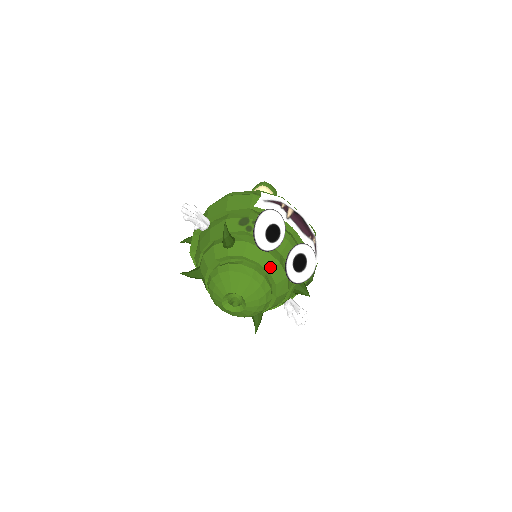
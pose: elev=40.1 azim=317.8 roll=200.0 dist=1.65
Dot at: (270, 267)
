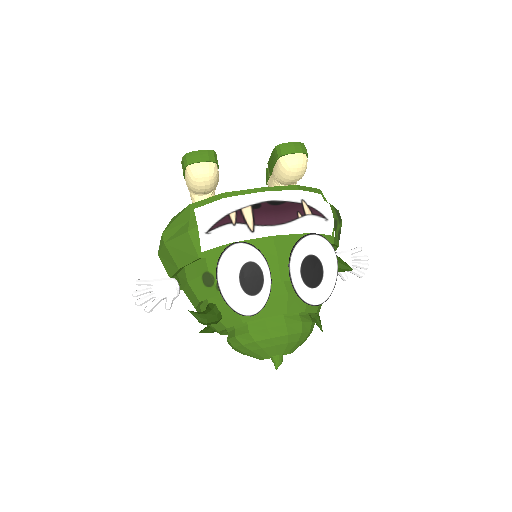
Dot at: (282, 309)
